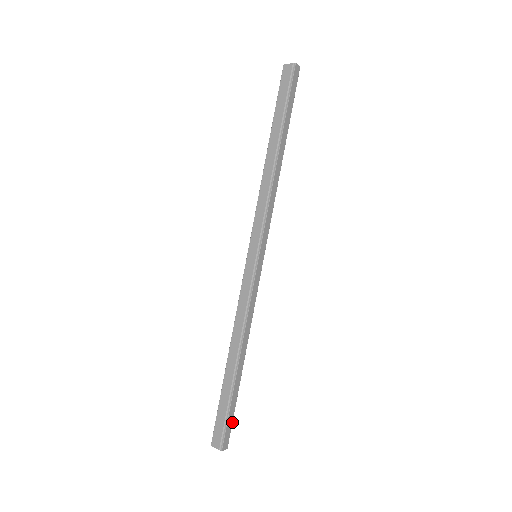
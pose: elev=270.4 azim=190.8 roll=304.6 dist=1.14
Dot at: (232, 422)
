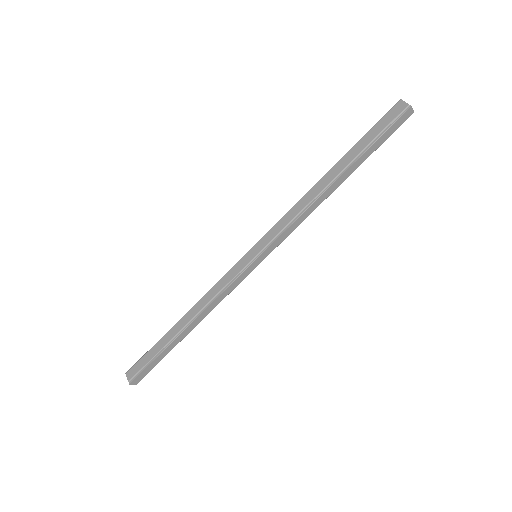
Dot at: occluded
